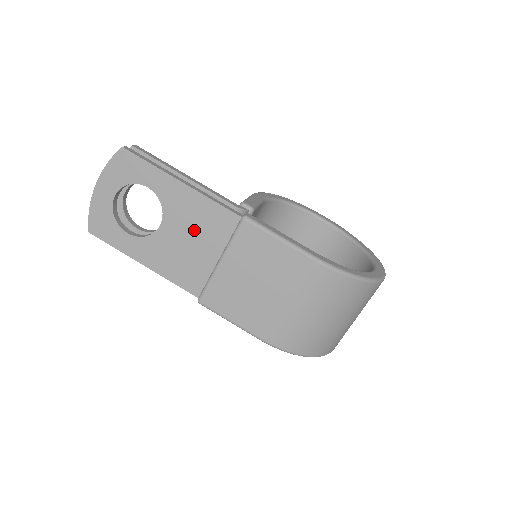
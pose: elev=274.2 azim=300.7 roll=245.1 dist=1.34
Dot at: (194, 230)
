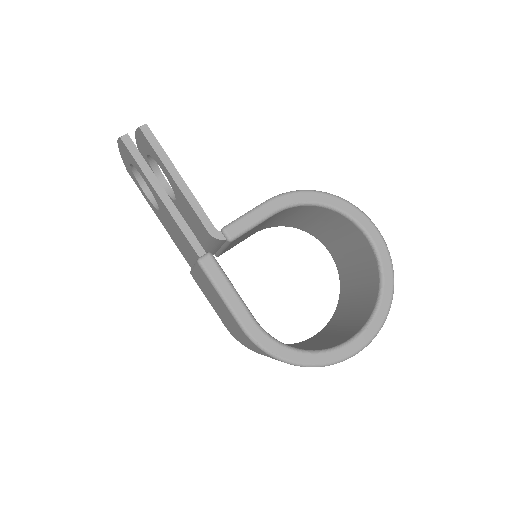
Dot at: (177, 233)
